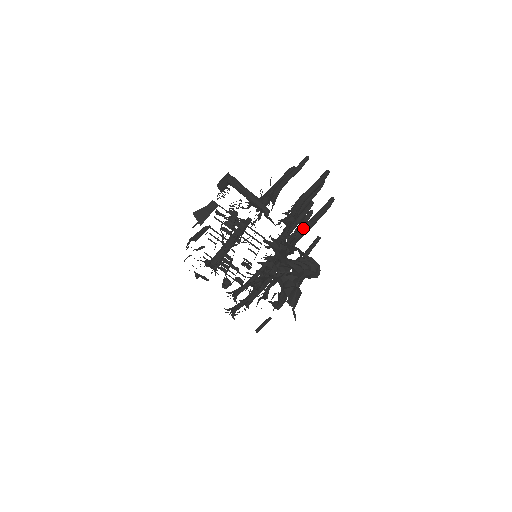
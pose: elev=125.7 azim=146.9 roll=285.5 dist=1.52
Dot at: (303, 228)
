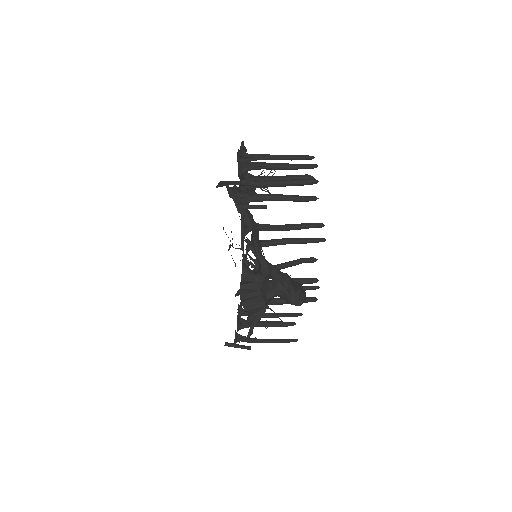
Dot at: (260, 194)
